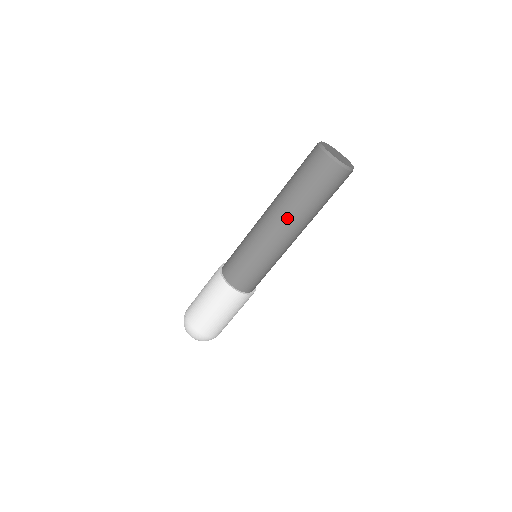
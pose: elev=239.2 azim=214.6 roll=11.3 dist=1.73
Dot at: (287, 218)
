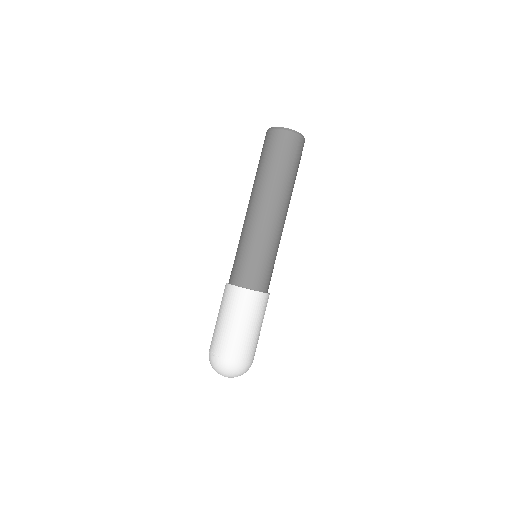
Dot at: (280, 199)
